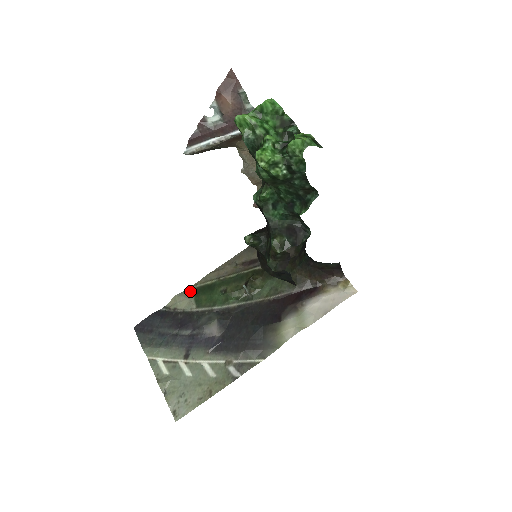
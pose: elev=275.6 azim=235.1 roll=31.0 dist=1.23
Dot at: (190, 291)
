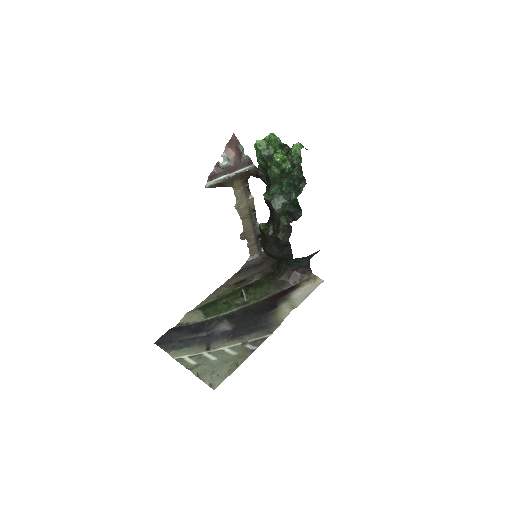
Dot at: (197, 309)
